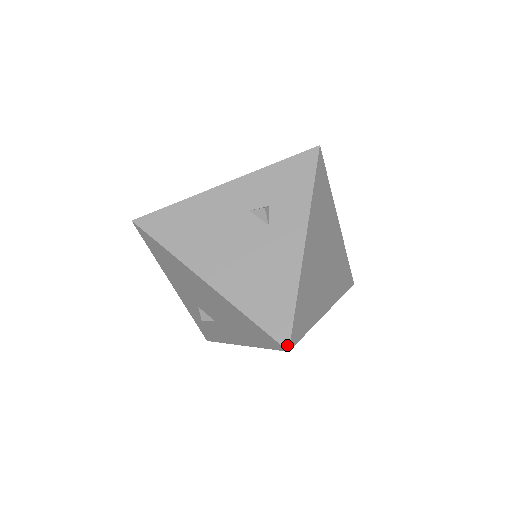
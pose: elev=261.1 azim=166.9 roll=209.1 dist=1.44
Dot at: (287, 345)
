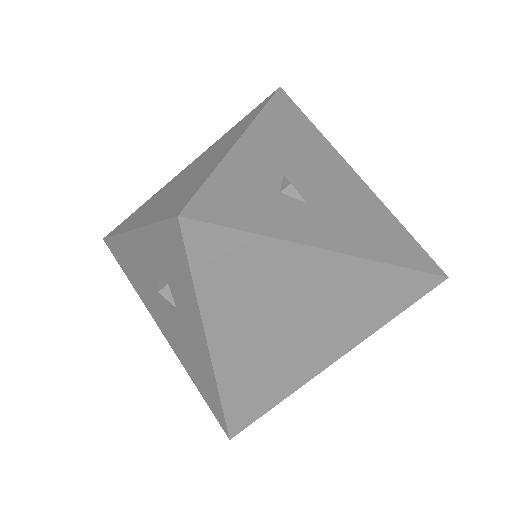
Dot at: (227, 434)
